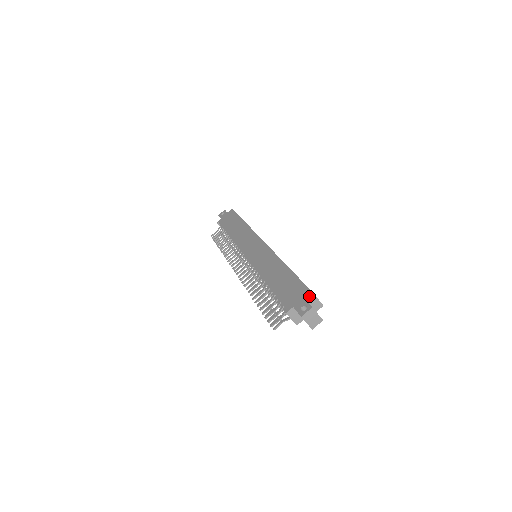
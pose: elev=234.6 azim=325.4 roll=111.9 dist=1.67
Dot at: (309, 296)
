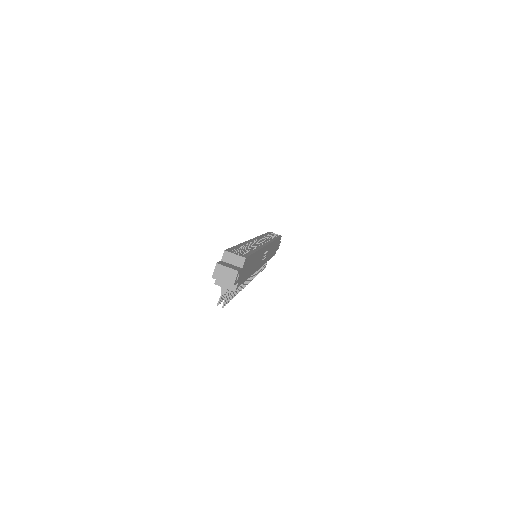
Dot at: (223, 256)
